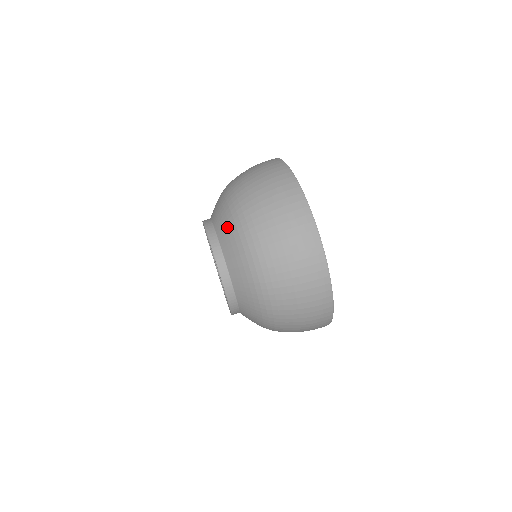
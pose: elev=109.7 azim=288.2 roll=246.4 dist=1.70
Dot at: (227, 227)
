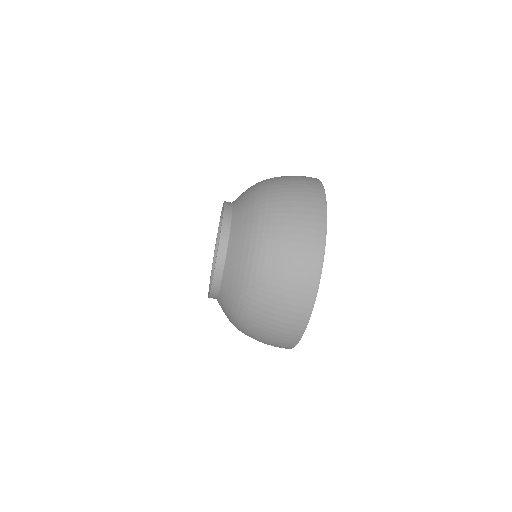
Dot at: (236, 273)
